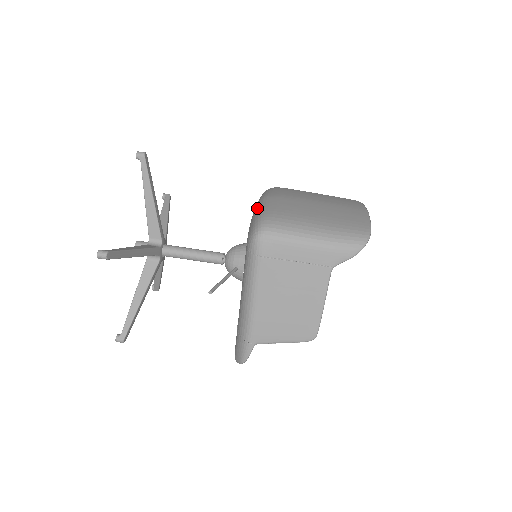
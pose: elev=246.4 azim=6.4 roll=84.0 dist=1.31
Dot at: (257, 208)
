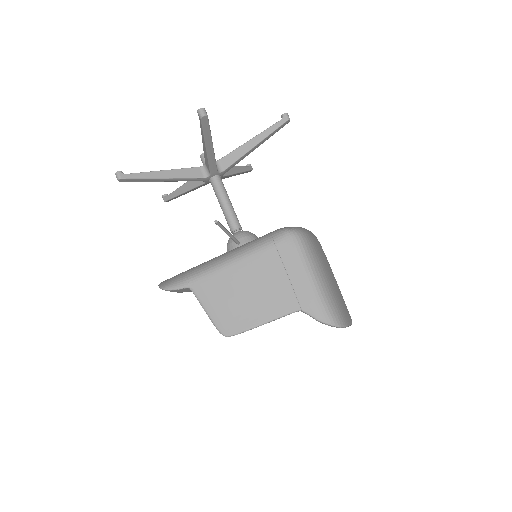
Dot at: occluded
